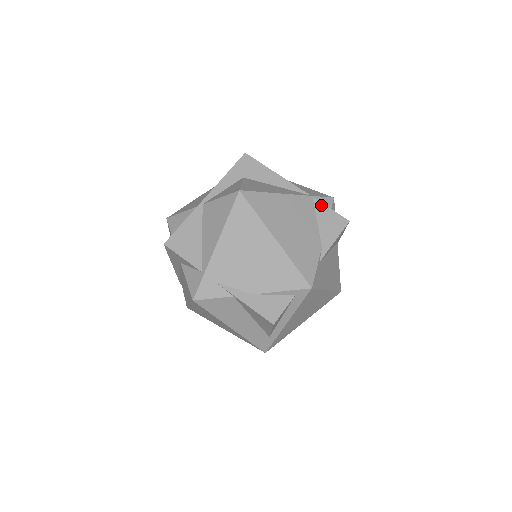
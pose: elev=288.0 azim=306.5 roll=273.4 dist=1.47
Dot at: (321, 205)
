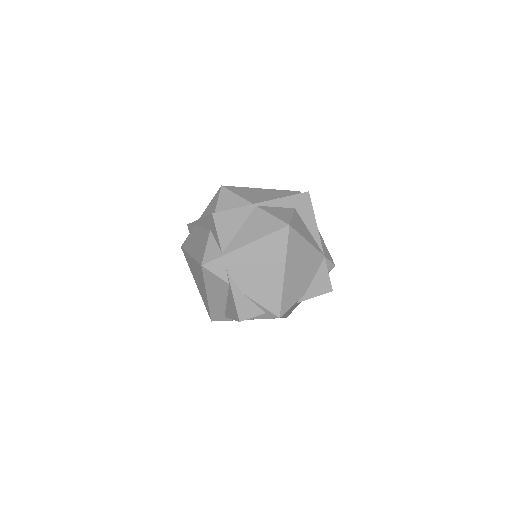
Dot at: (325, 267)
